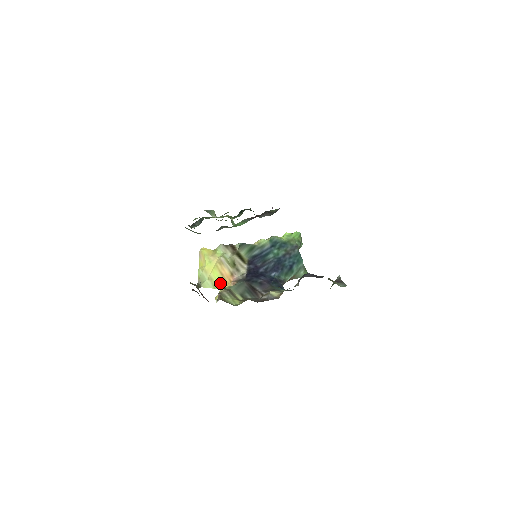
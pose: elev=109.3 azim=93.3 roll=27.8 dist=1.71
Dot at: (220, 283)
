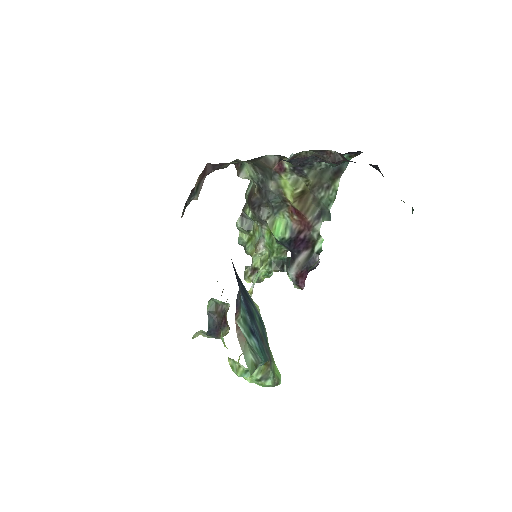
Dot at: occluded
